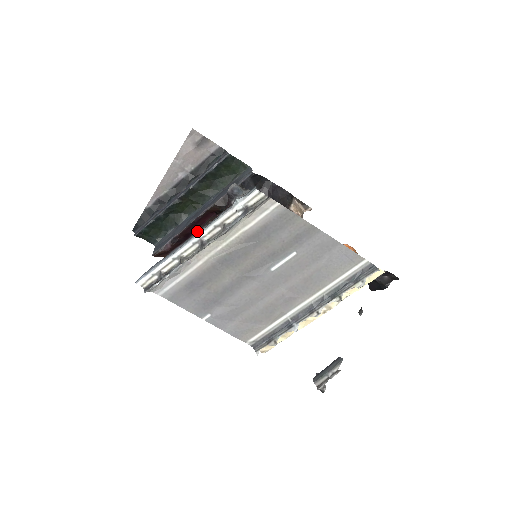
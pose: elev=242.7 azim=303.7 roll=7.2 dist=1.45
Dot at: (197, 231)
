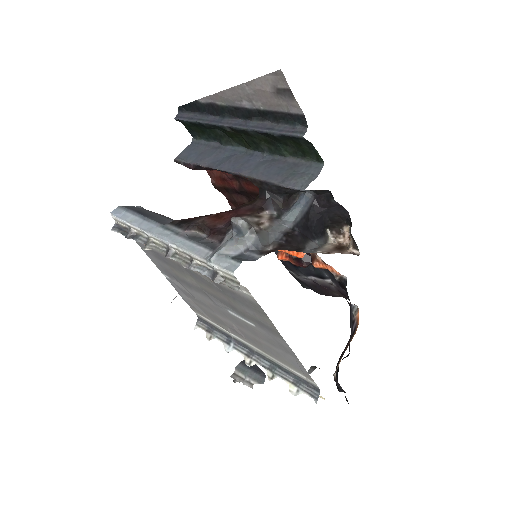
Dot at: (179, 227)
